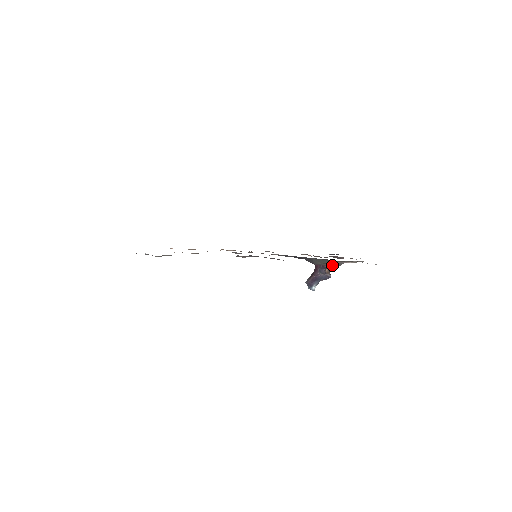
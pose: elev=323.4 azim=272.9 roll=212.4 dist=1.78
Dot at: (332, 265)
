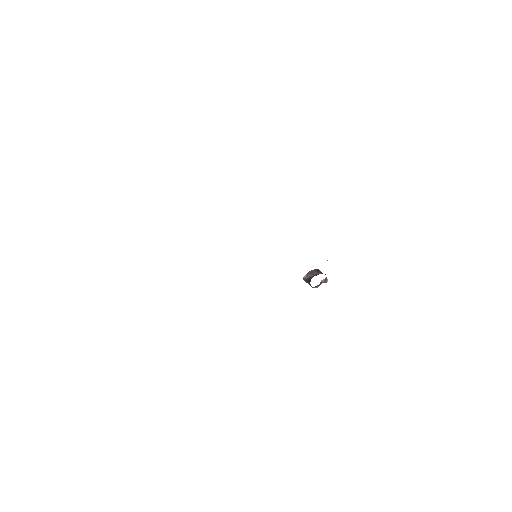
Dot at: occluded
